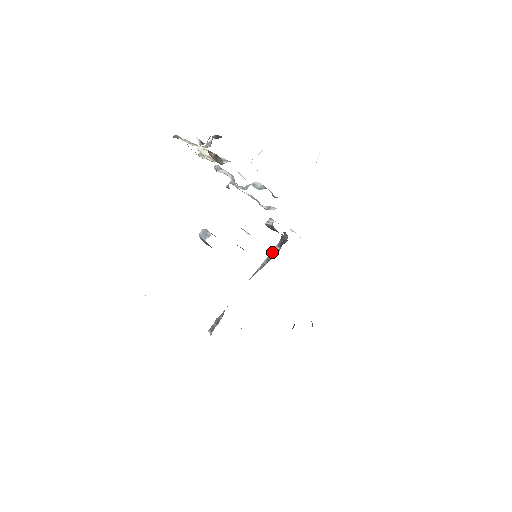
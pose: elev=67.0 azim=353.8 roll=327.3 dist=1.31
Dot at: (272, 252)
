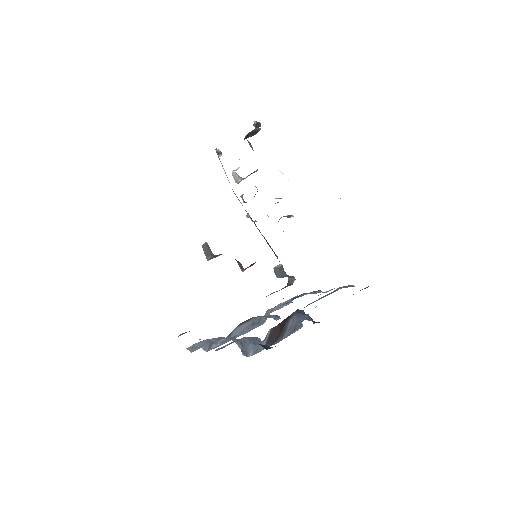
Dot at: (273, 292)
